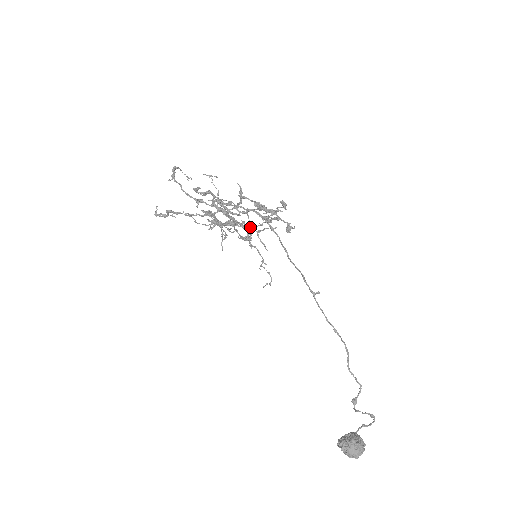
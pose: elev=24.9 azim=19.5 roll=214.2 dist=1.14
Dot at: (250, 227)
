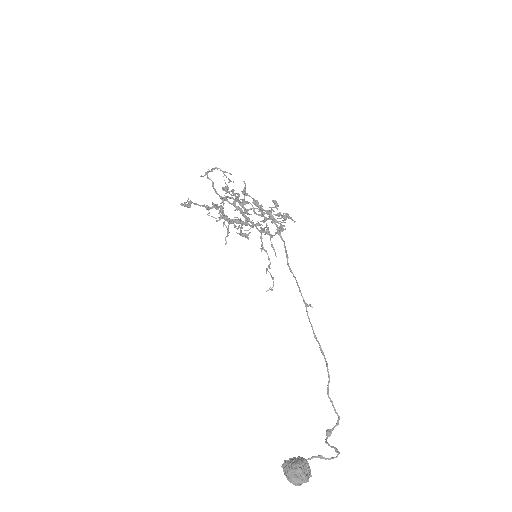
Dot at: (266, 231)
